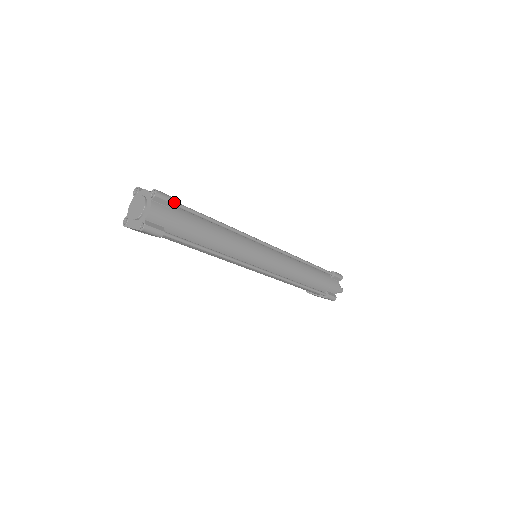
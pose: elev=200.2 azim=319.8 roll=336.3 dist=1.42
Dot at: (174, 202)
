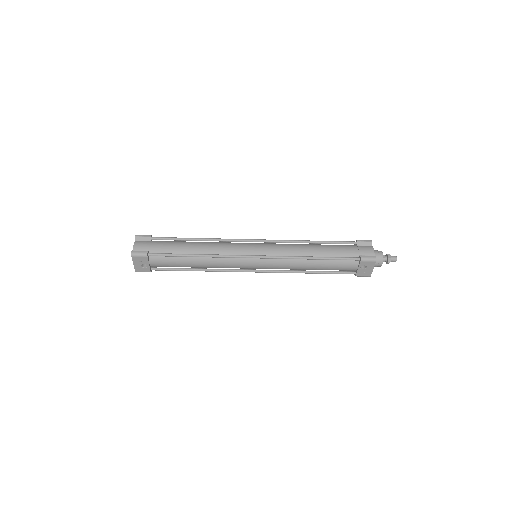
Dot at: (151, 236)
